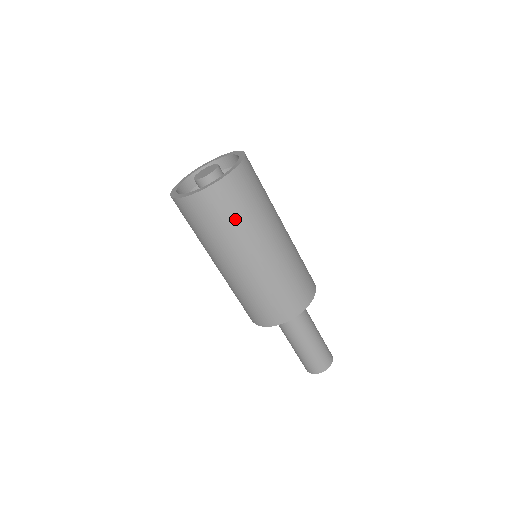
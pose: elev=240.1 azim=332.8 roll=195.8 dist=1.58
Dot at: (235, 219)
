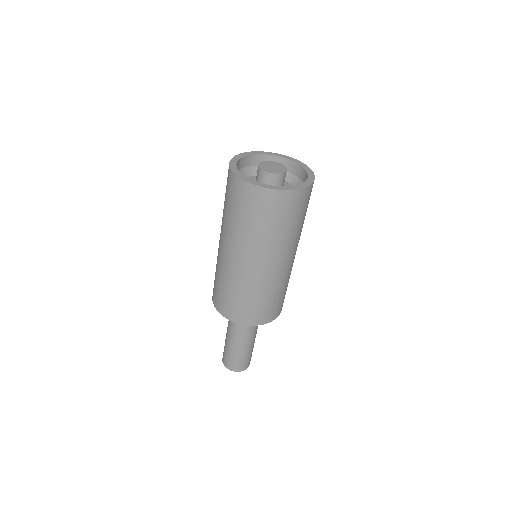
Dot at: (253, 224)
